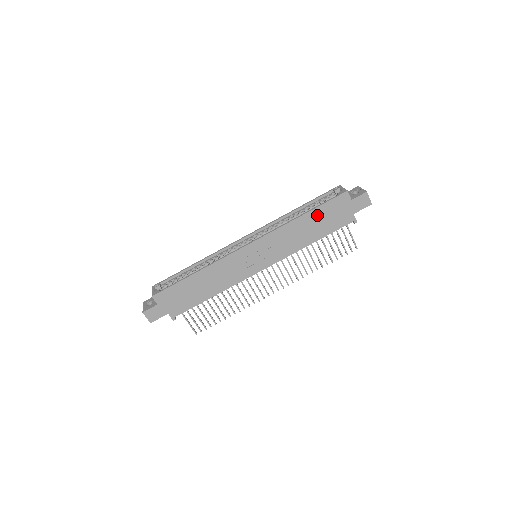
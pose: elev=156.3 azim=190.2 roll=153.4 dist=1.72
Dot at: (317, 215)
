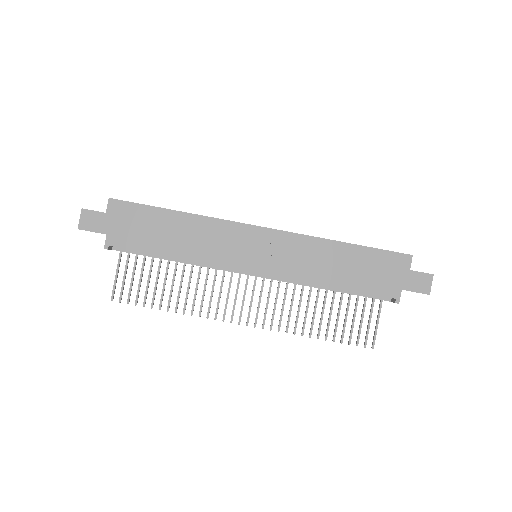
Dot at: (360, 256)
